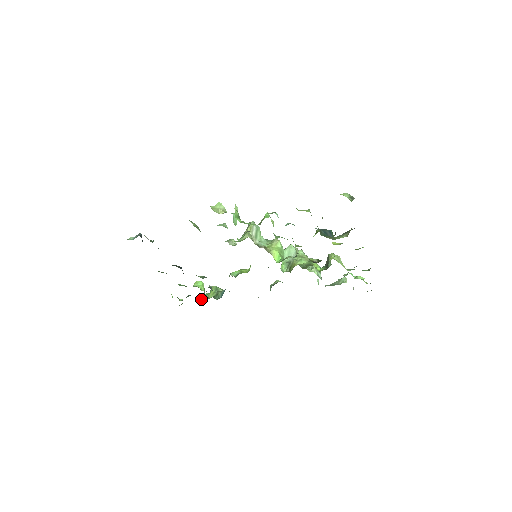
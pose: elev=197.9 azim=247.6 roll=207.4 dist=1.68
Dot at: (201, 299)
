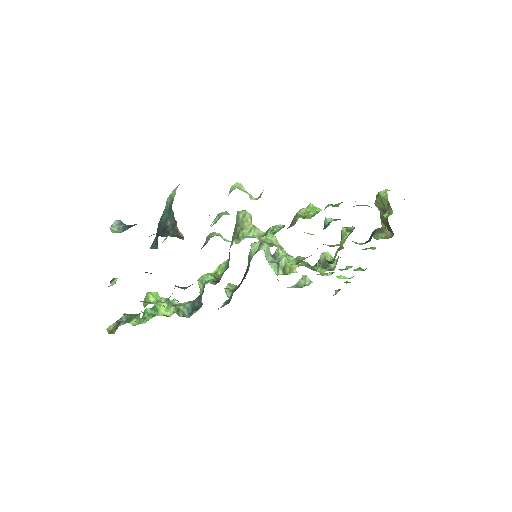
Dot at: (147, 319)
